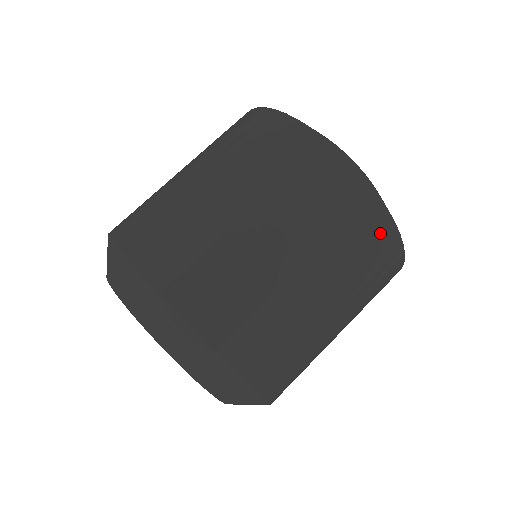
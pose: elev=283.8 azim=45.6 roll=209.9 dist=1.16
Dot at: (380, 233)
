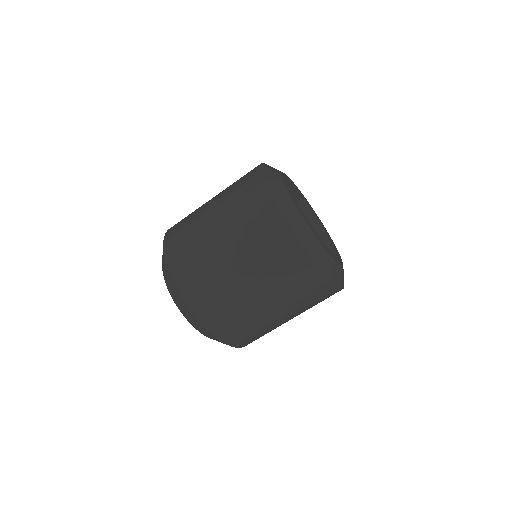
Dot at: (296, 258)
